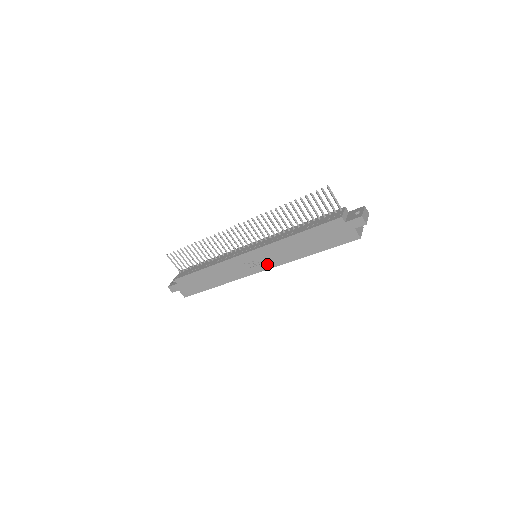
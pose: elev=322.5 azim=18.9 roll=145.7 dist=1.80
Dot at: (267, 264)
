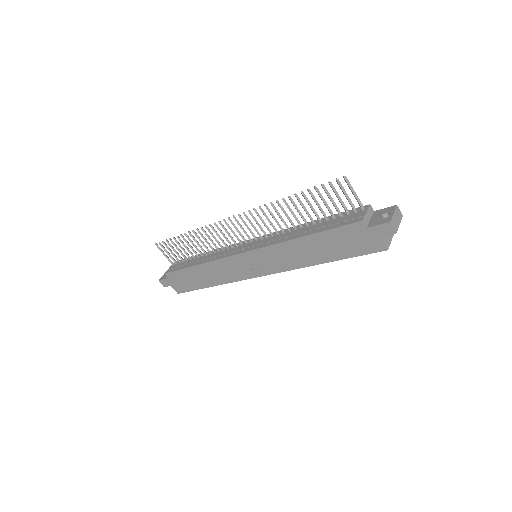
Dot at: (268, 268)
